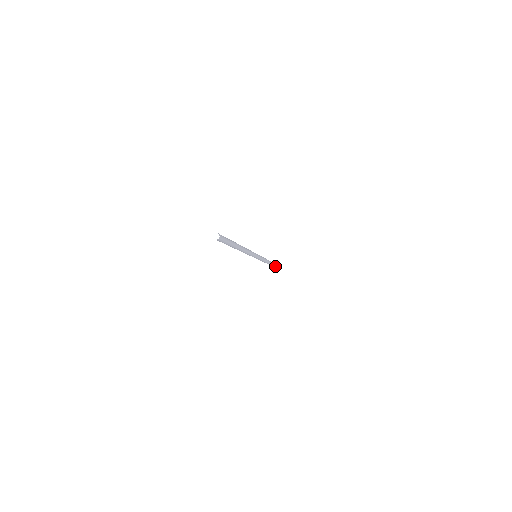
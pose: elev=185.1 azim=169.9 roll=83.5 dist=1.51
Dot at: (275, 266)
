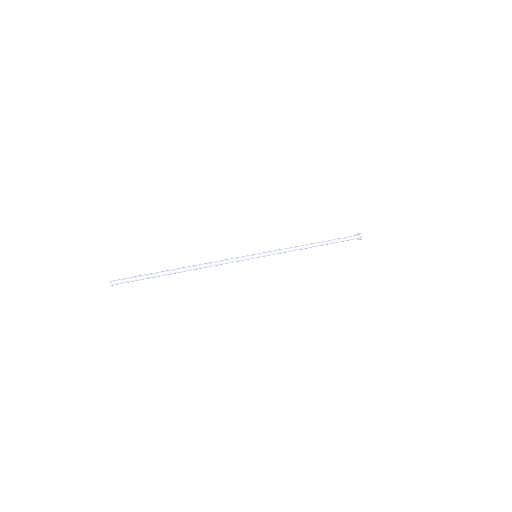
Dot at: (357, 238)
